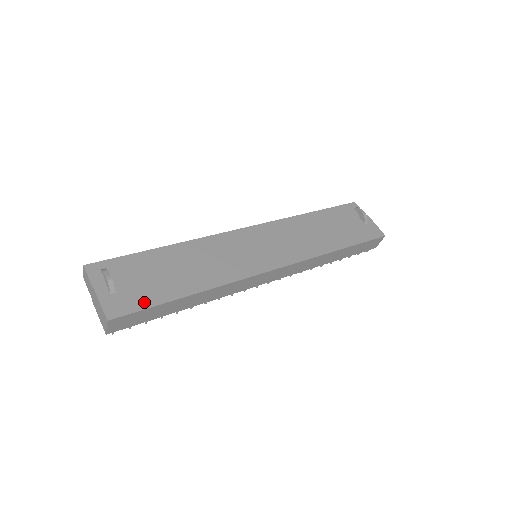
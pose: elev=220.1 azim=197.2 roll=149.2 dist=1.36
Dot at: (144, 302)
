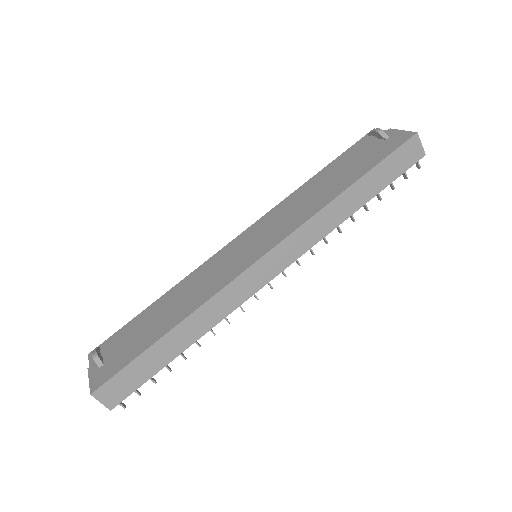
Dot at: (125, 361)
